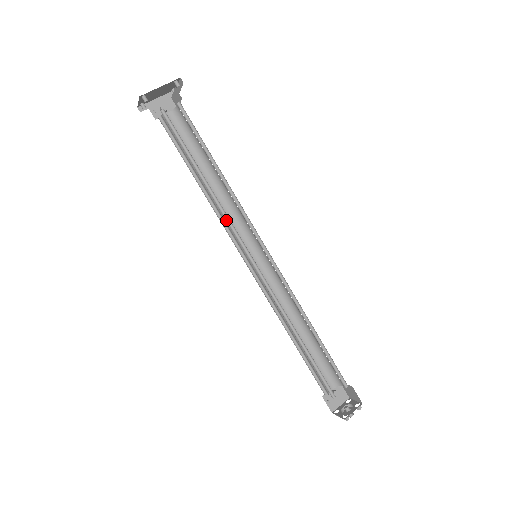
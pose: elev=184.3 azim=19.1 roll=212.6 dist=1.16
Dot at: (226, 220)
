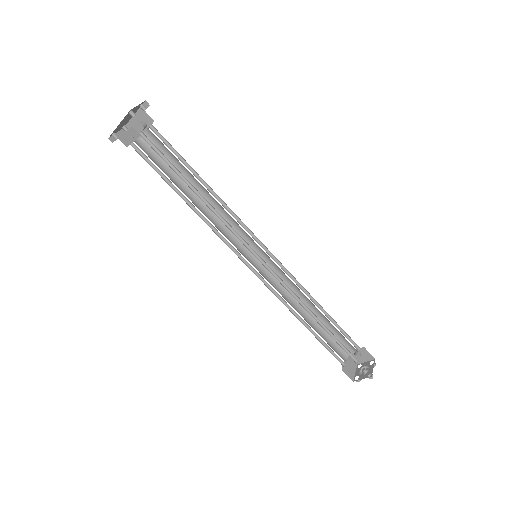
Dot at: (217, 232)
